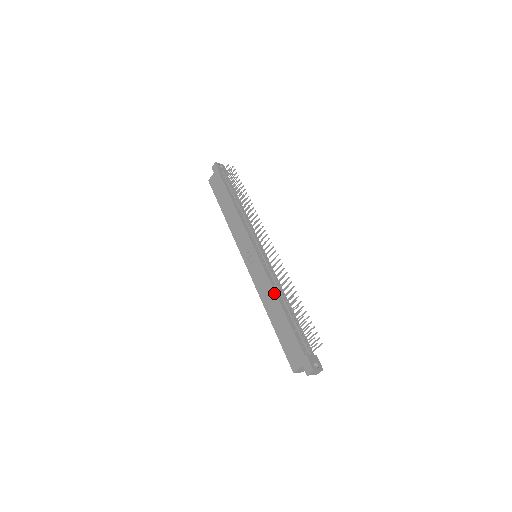
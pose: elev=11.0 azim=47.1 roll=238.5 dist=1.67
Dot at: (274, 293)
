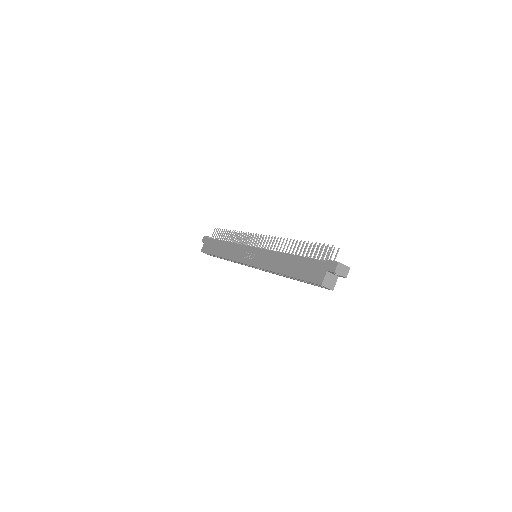
Dot at: (280, 254)
